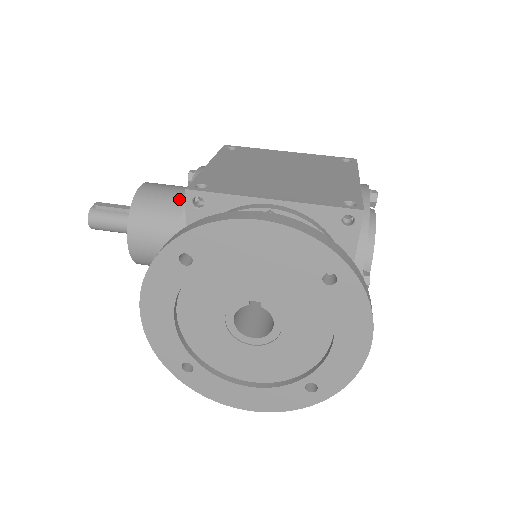
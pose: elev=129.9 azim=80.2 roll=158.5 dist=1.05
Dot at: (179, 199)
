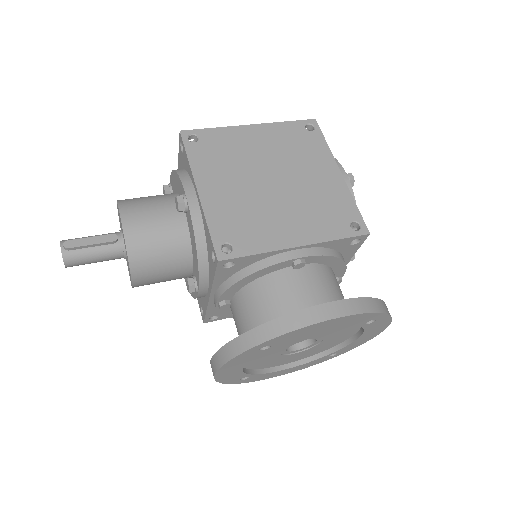
Dot at: (174, 231)
